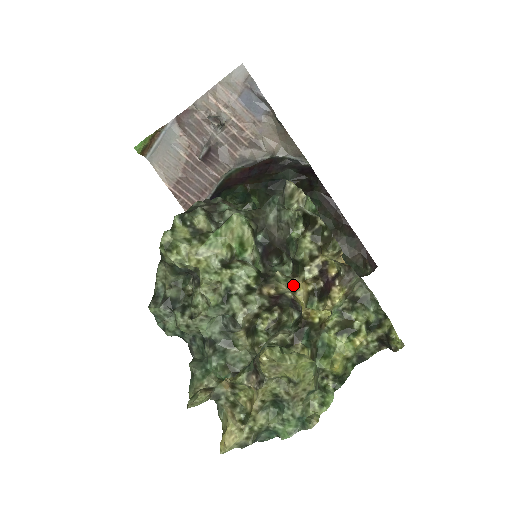
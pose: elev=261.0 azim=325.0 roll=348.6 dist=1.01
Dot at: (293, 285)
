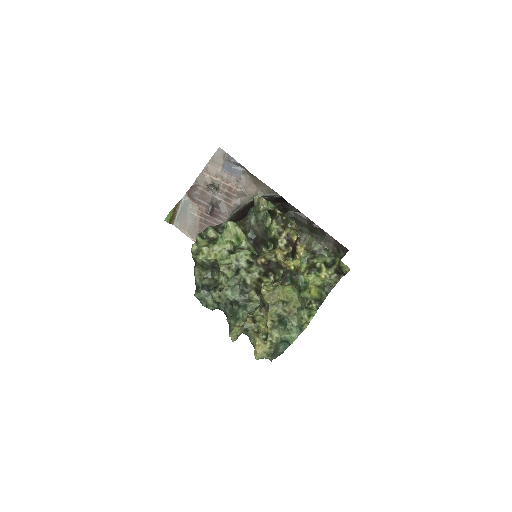
Dot at: (274, 253)
